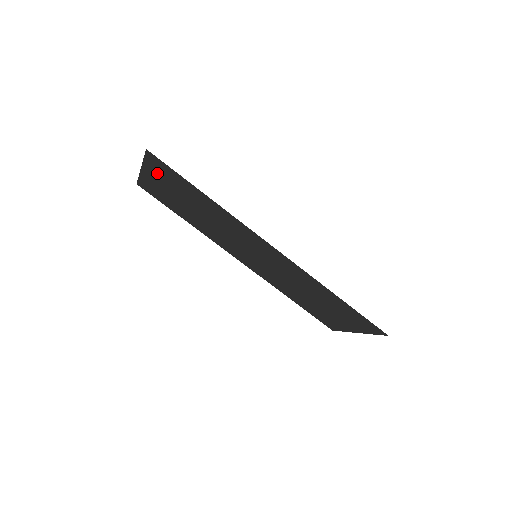
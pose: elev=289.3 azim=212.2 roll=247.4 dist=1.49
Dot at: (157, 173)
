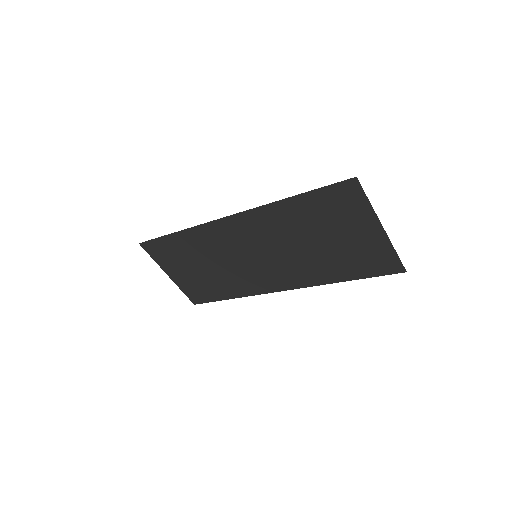
Dot at: (166, 262)
